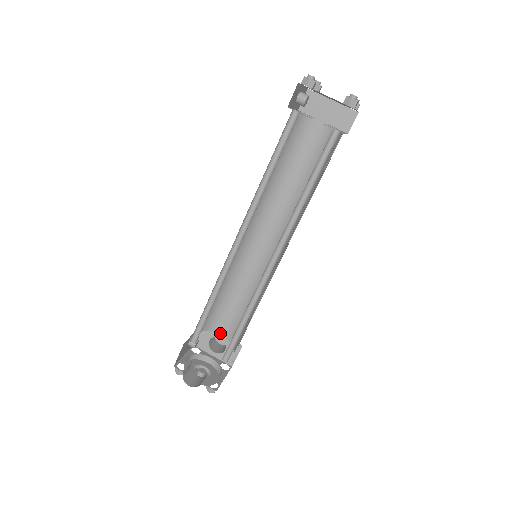
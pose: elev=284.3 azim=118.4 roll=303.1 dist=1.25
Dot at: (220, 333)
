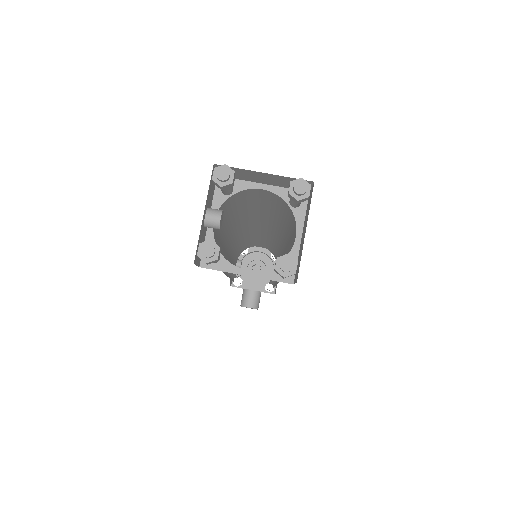
Dot at: occluded
